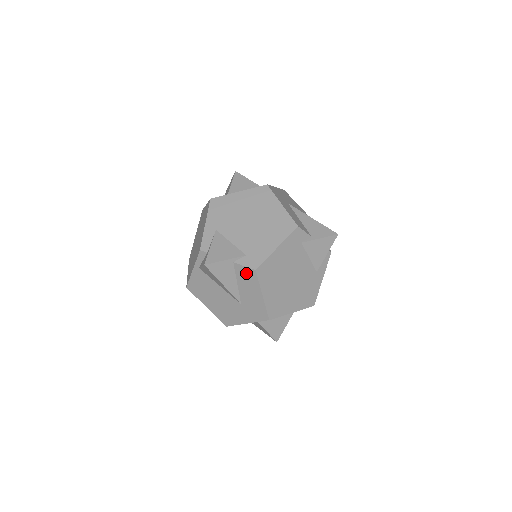
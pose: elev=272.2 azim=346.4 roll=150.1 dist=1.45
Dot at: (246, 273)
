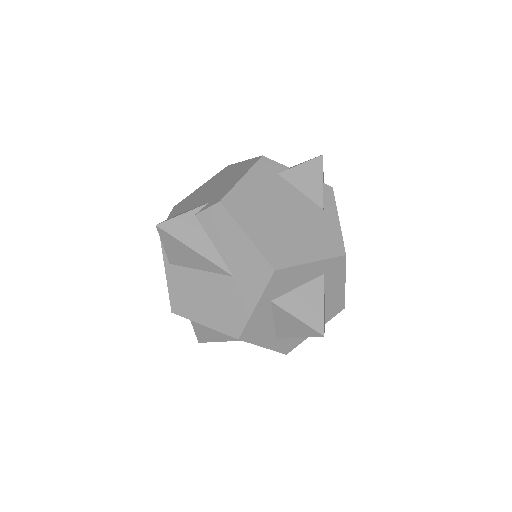
Dot at: (214, 217)
